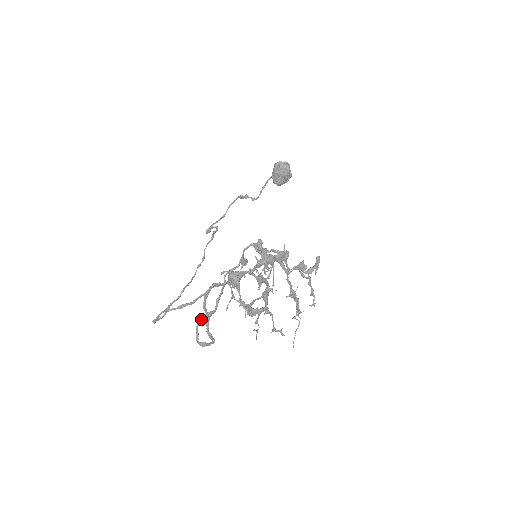
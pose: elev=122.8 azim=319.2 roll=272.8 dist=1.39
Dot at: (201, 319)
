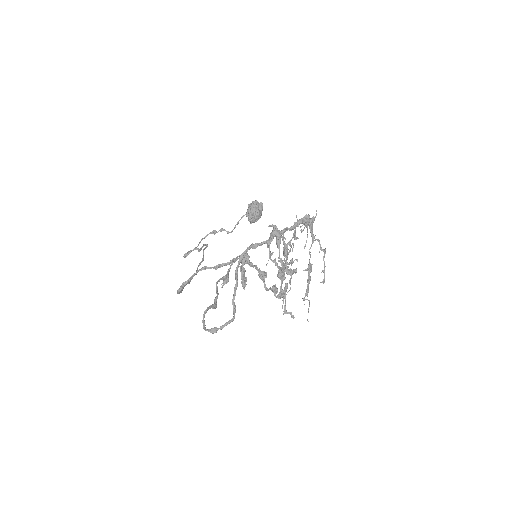
Dot at: (208, 308)
